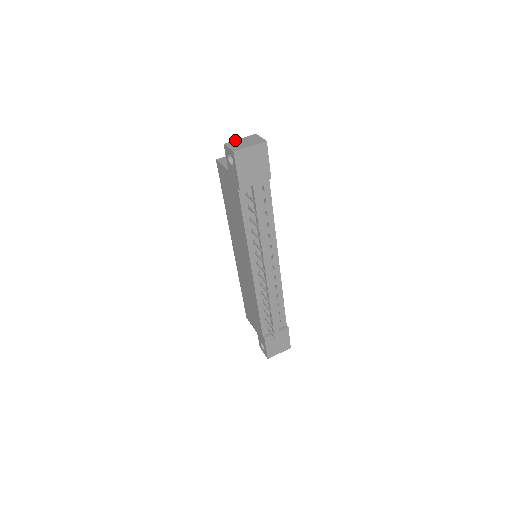
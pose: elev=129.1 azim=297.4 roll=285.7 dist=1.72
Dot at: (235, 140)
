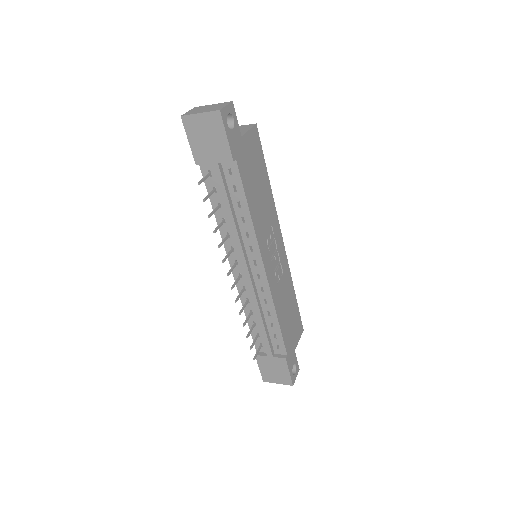
Dot at: (207, 105)
